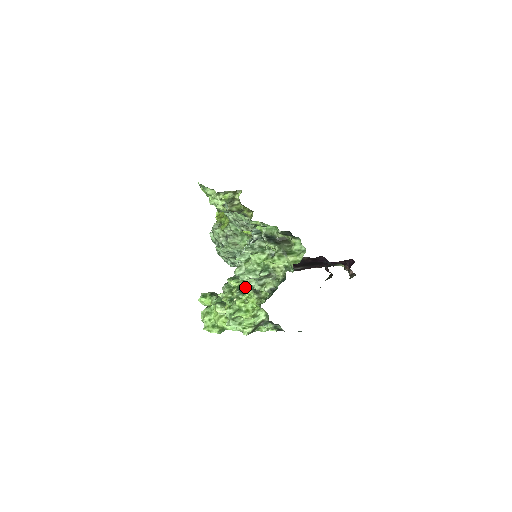
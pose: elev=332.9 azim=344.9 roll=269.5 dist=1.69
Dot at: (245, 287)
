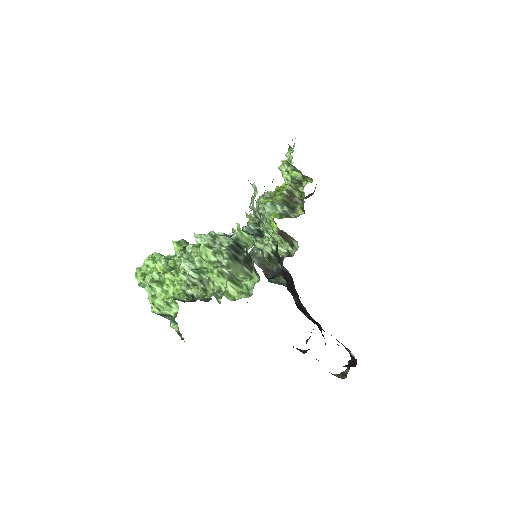
Dot at: occluded
